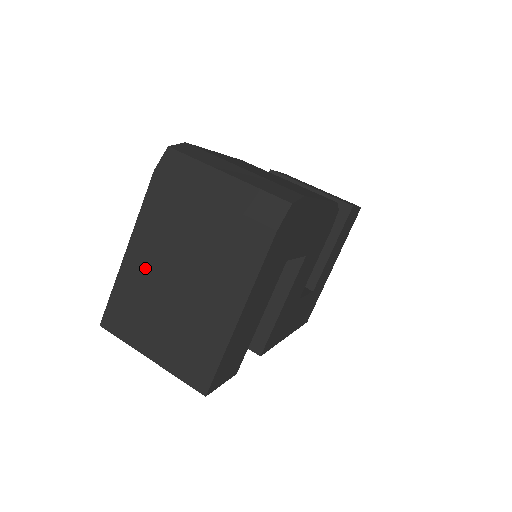
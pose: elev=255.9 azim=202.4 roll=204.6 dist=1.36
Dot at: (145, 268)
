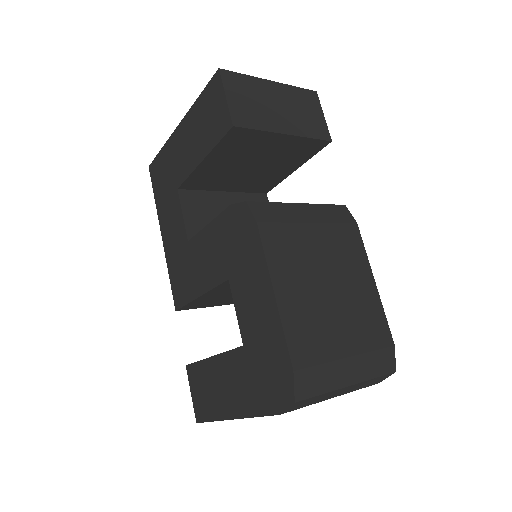
Dot at: occluded
